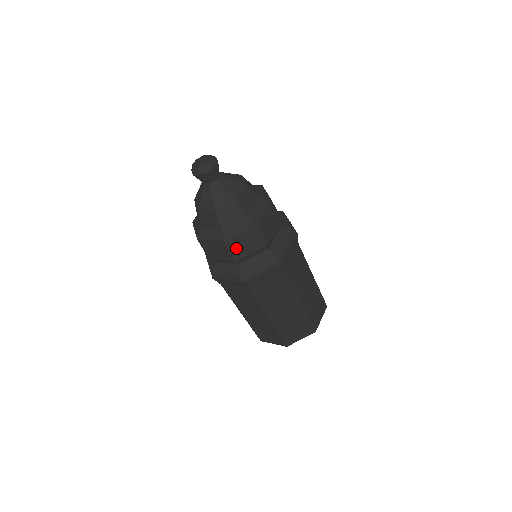
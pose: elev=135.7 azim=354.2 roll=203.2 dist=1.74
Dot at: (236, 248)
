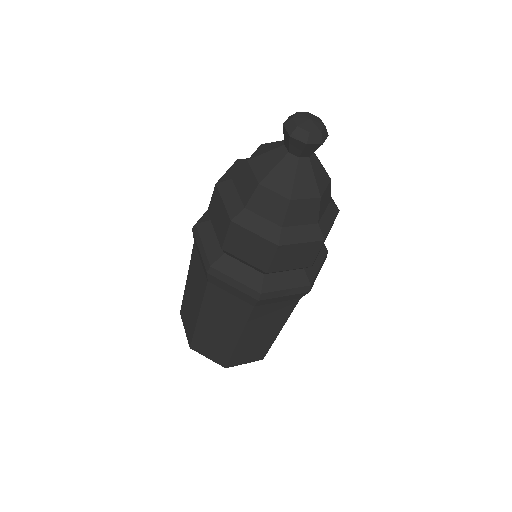
Dot at: (235, 240)
